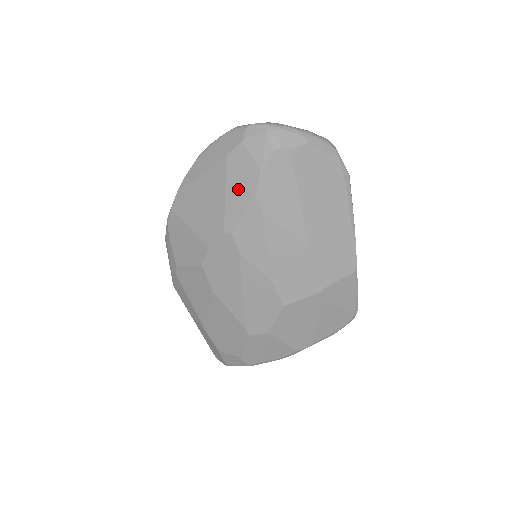
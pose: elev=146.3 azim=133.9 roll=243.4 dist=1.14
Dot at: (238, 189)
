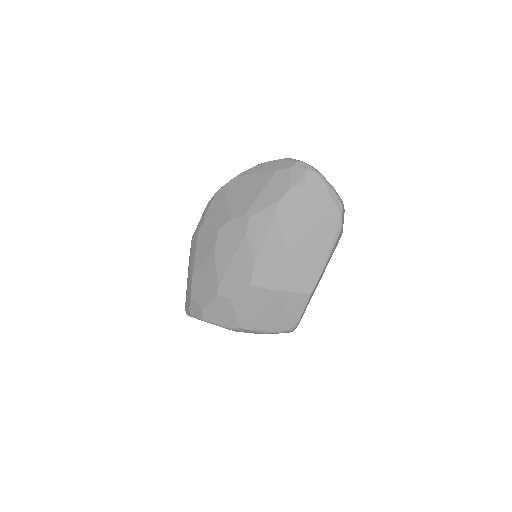
Dot at: (270, 193)
